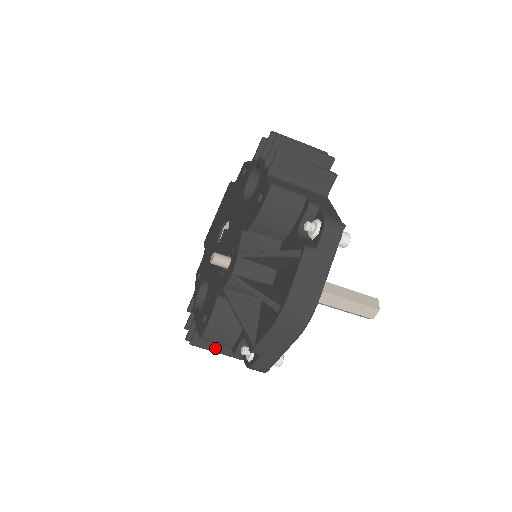
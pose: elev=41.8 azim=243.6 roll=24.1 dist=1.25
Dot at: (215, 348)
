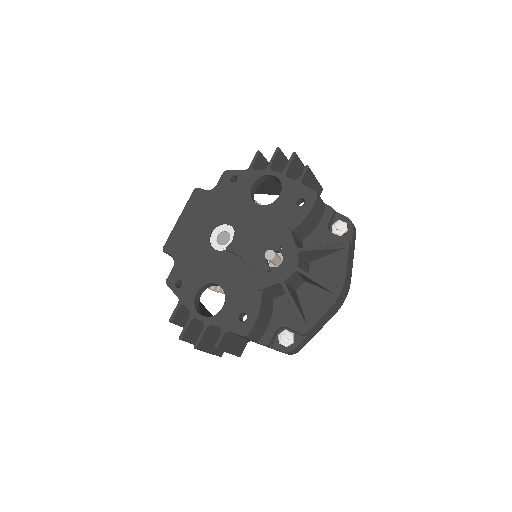
Dot at: (229, 348)
